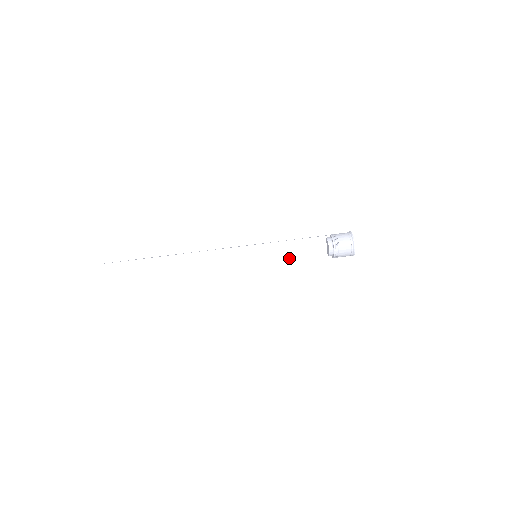
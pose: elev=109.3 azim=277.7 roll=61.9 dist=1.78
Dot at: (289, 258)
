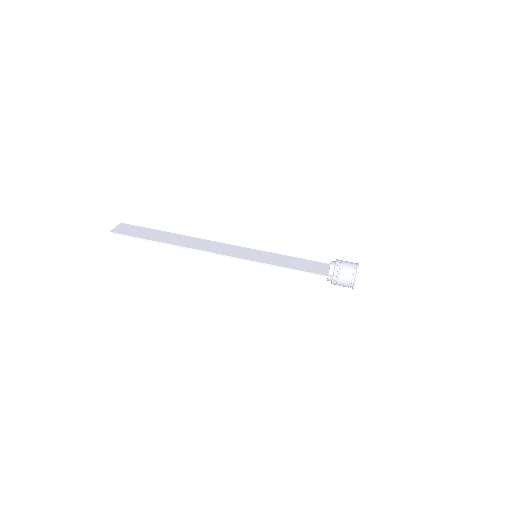
Dot at: (288, 265)
